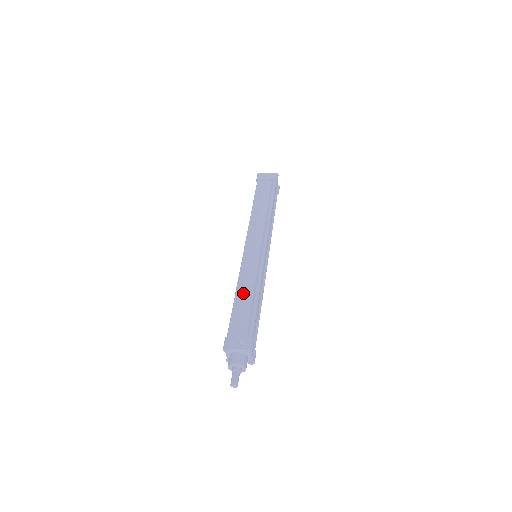
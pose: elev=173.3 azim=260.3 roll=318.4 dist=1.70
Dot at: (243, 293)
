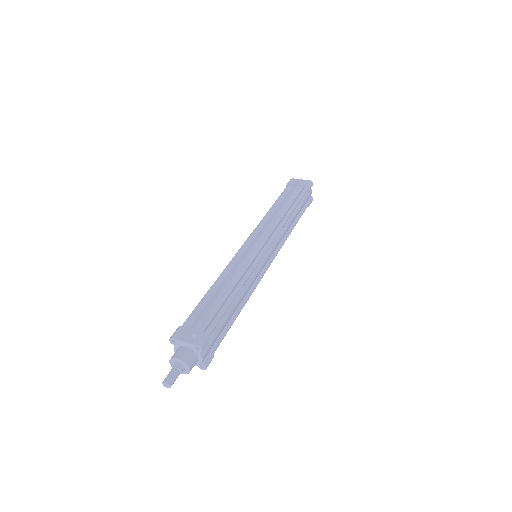
Dot at: (221, 286)
